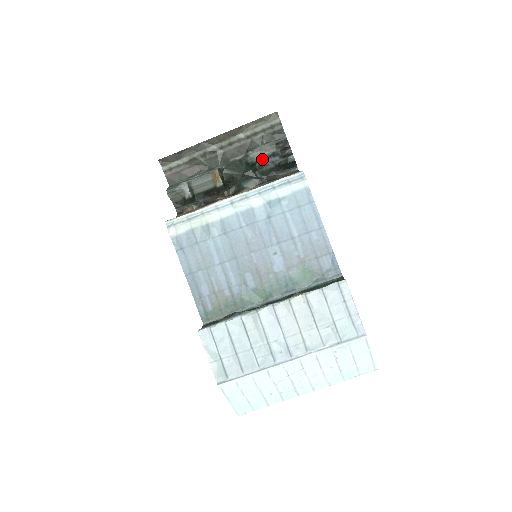
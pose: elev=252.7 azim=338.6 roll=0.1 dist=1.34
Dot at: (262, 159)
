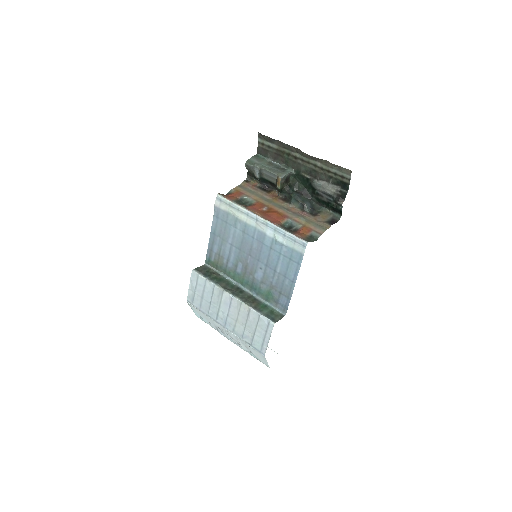
Dot at: (321, 191)
